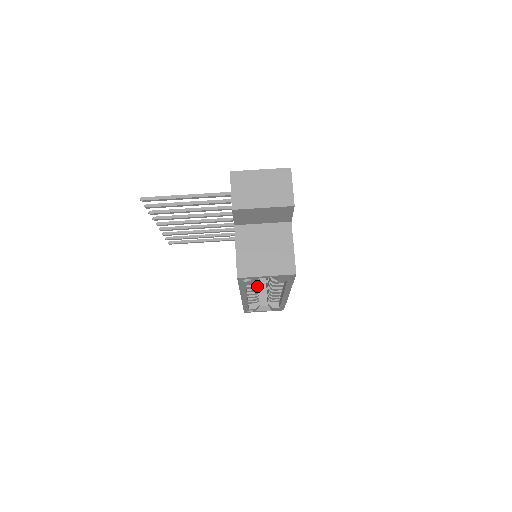
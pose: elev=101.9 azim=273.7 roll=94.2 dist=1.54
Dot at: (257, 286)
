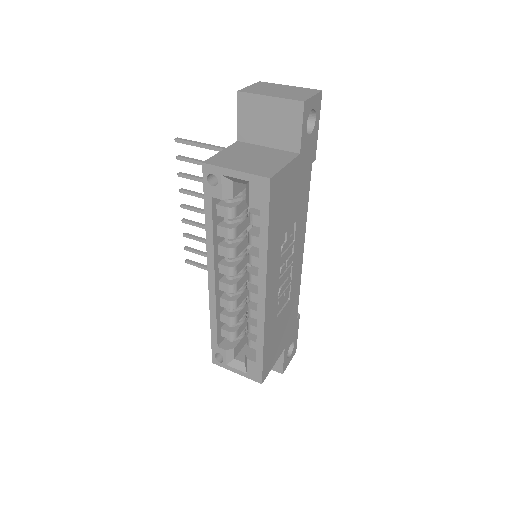
Dot at: (231, 252)
